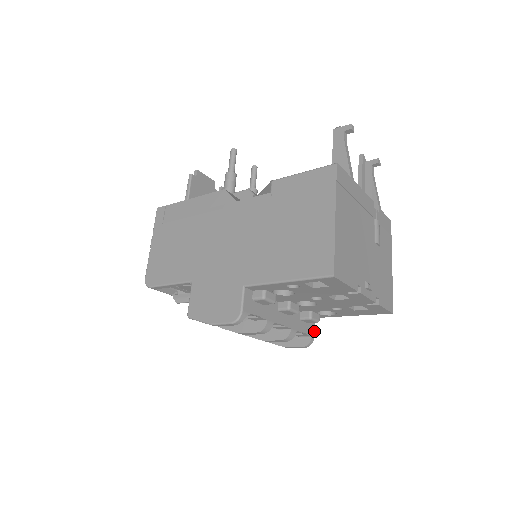
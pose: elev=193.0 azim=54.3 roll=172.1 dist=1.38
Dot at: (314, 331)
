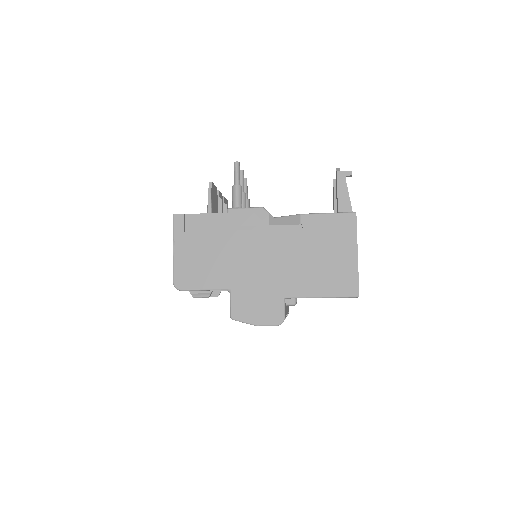
Dot at: occluded
